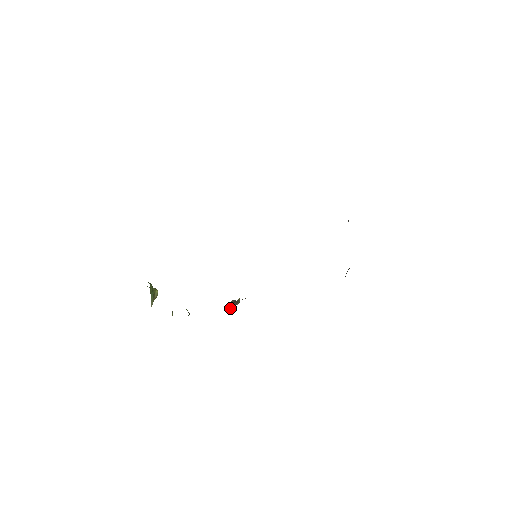
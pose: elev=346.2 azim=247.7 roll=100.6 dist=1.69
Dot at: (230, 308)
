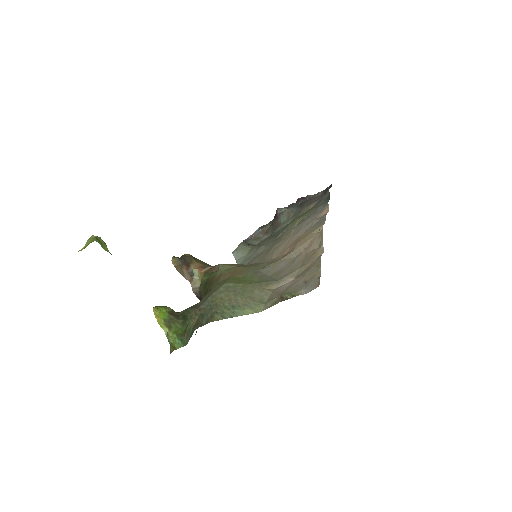
Dot at: (196, 294)
